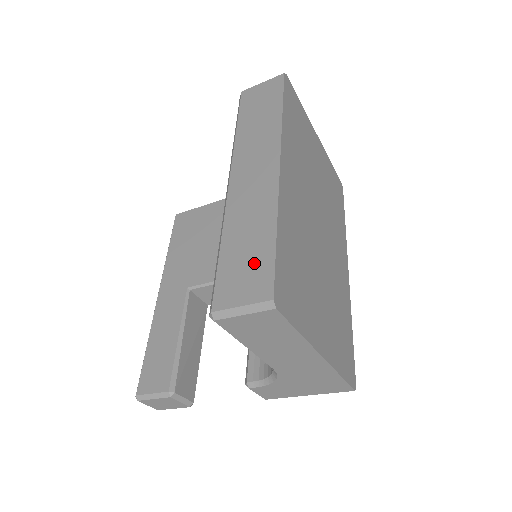
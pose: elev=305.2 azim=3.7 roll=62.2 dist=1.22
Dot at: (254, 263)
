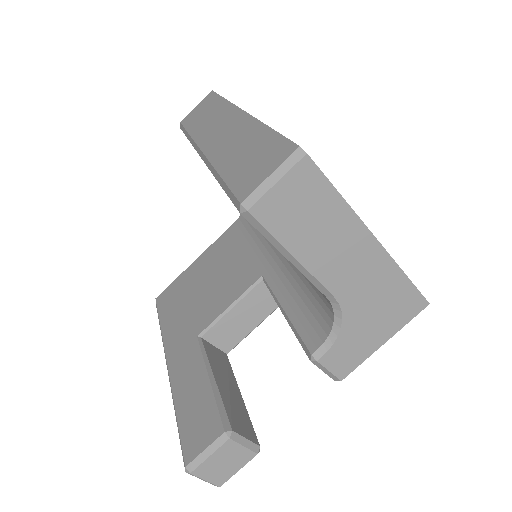
Dot at: (262, 152)
